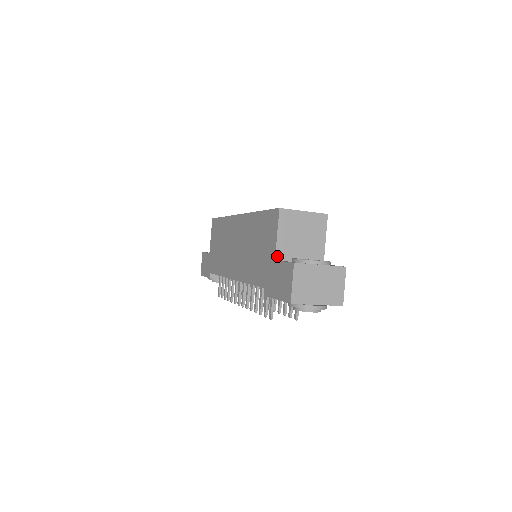
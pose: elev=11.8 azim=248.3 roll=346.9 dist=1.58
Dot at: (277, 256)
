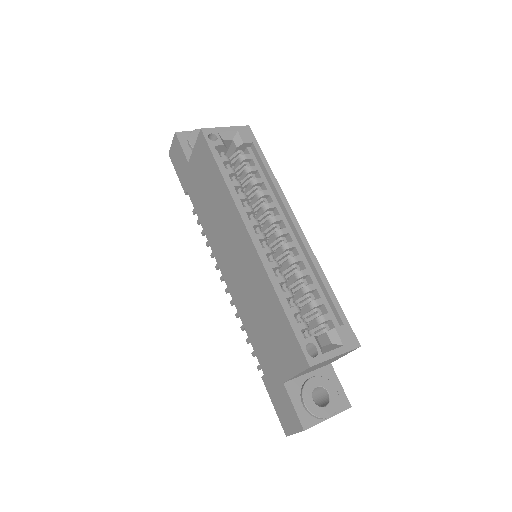
Dot at: (287, 381)
